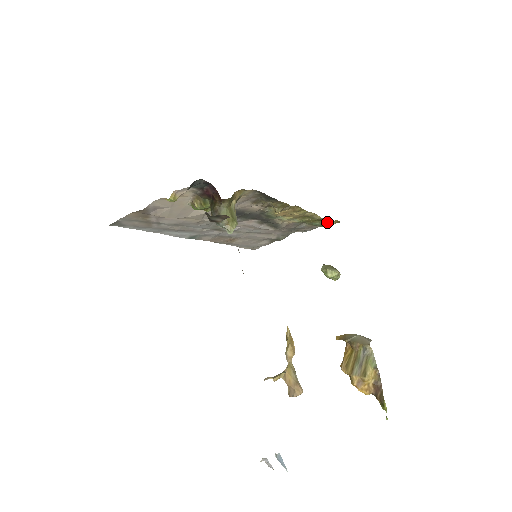
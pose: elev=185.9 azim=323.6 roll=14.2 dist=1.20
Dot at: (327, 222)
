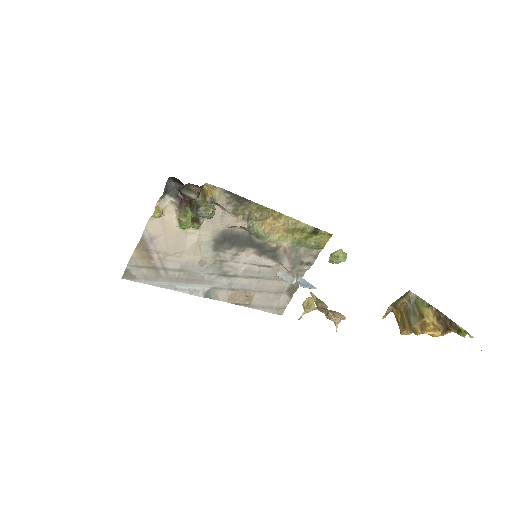
Dot at: (320, 239)
